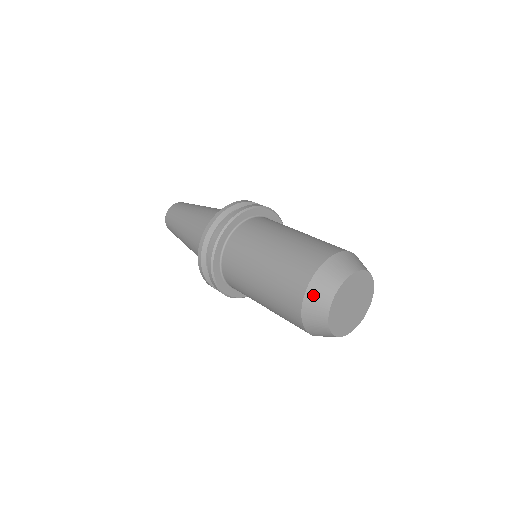
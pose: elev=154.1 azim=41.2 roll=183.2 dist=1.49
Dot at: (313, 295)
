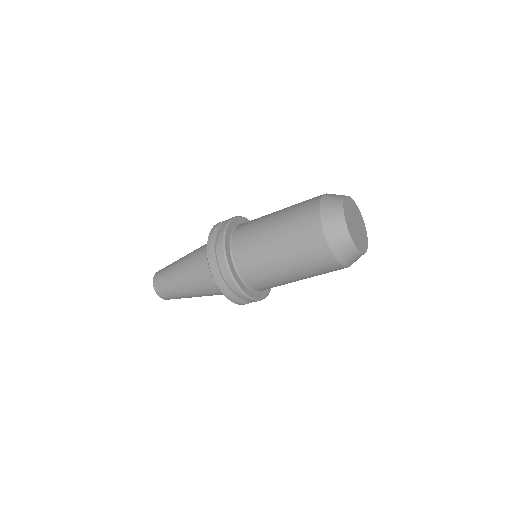
Dot at: (328, 220)
